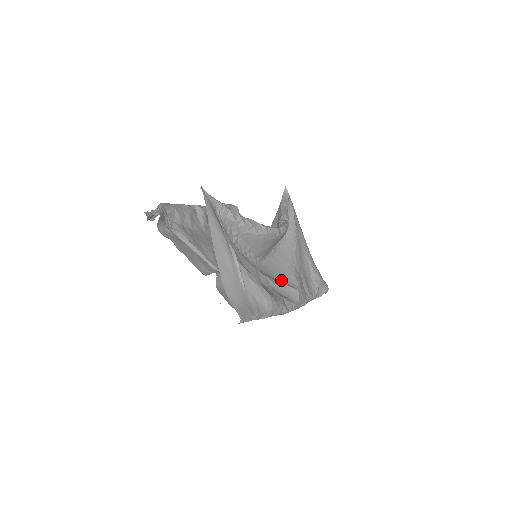
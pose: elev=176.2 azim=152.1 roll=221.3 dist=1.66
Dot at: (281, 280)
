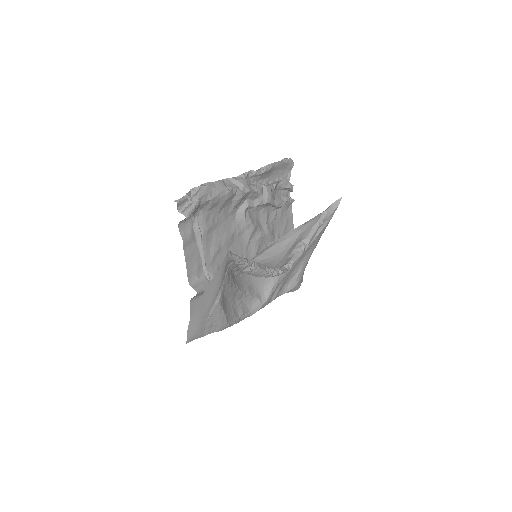
Dot at: (258, 287)
